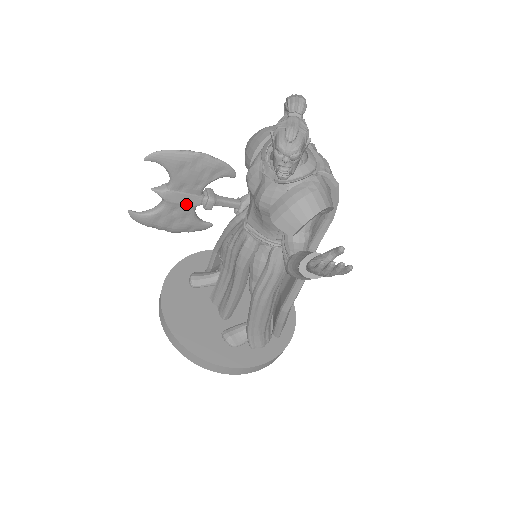
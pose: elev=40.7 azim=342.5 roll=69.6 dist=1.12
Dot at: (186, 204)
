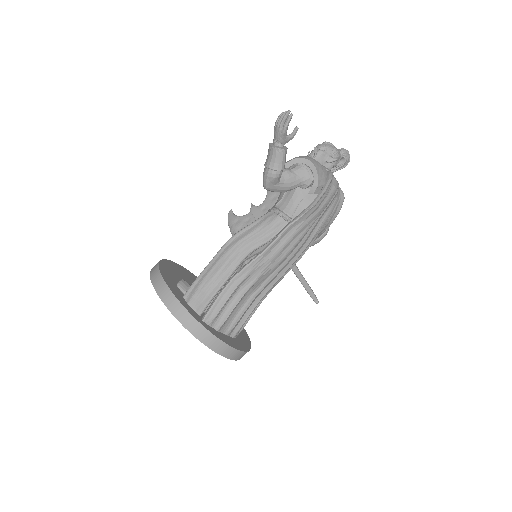
Dot at: (256, 219)
